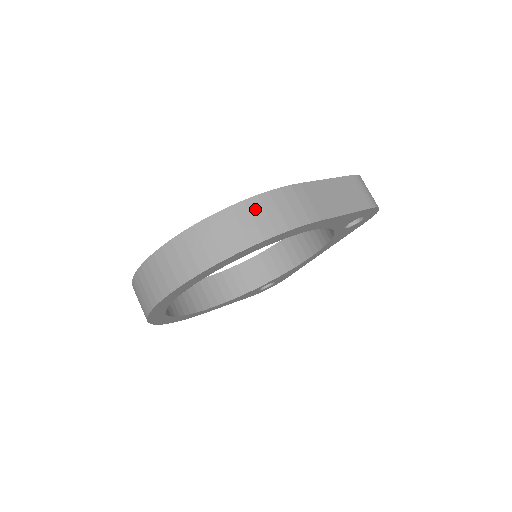
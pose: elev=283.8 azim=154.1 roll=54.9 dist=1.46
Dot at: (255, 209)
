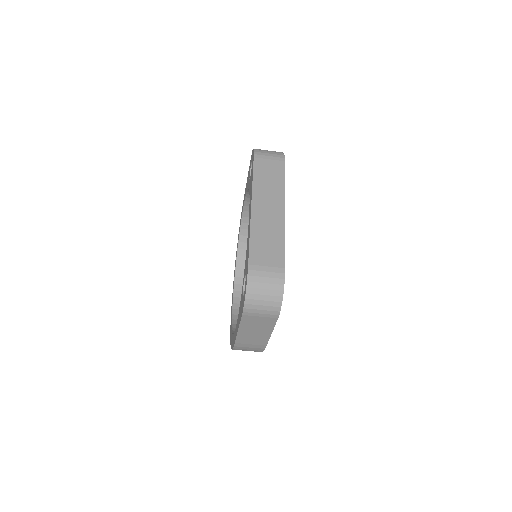
Dot at: occluded
